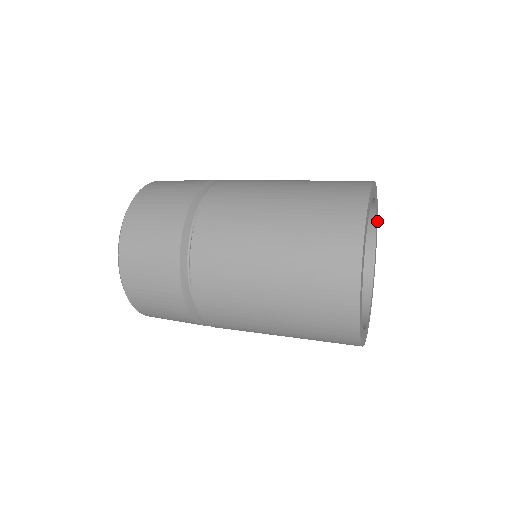
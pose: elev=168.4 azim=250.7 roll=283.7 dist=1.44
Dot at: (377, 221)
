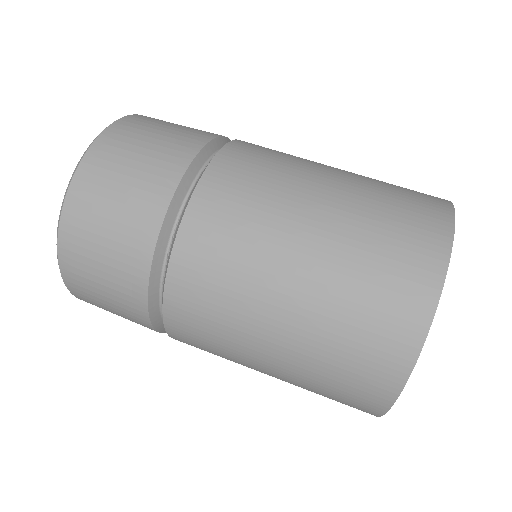
Dot at: (452, 203)
